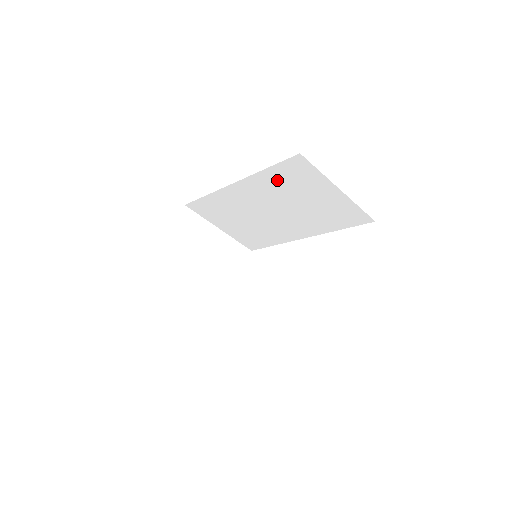
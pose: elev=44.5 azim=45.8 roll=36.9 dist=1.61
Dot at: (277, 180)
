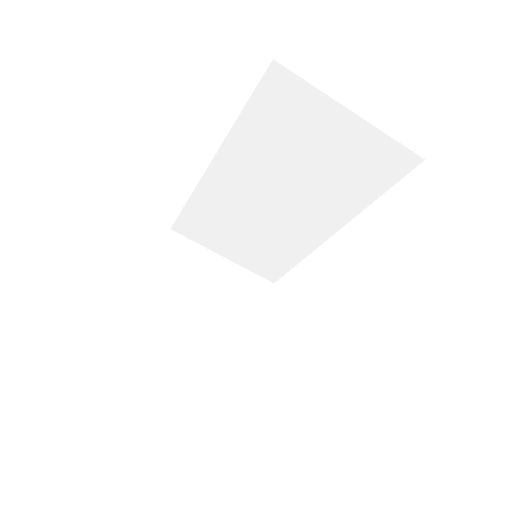
Dot at: (261, 132)
